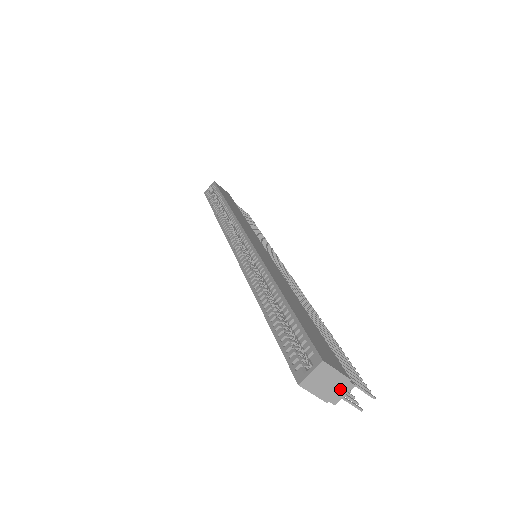
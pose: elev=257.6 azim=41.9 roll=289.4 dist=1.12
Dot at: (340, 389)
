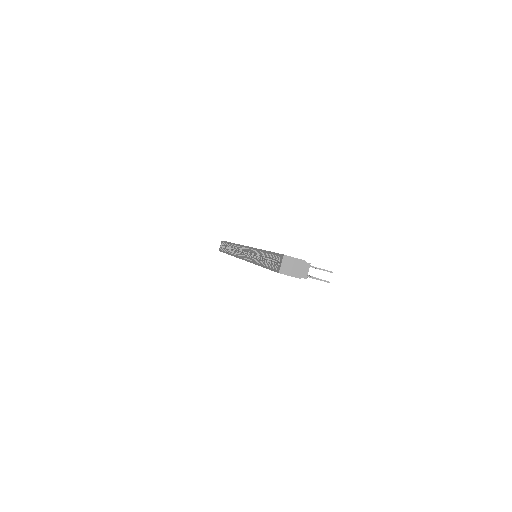
Dot at: (303, 268)
